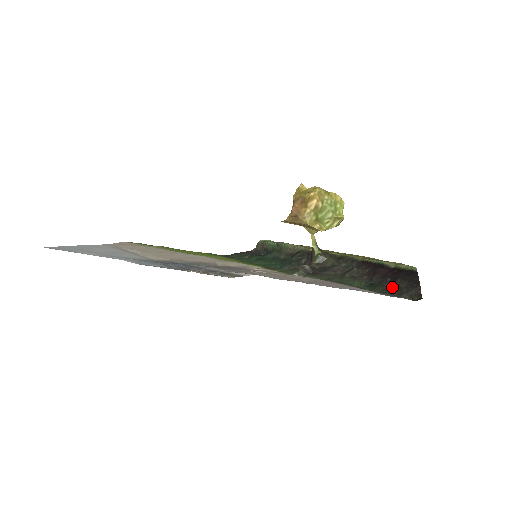
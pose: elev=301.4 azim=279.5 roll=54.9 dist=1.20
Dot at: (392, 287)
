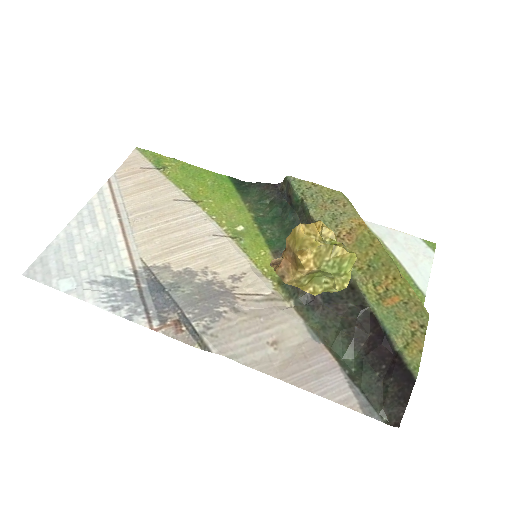
Dot at: (381, 382)
